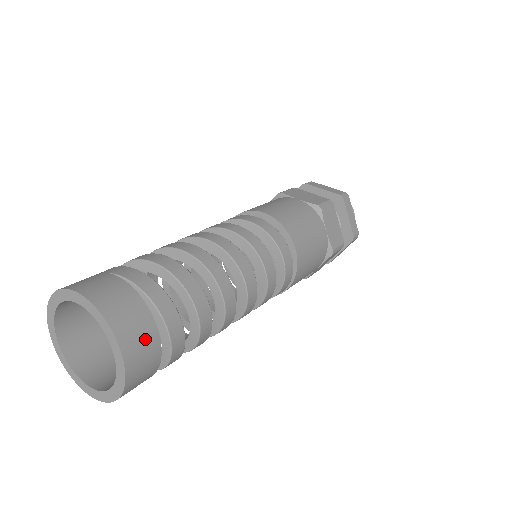
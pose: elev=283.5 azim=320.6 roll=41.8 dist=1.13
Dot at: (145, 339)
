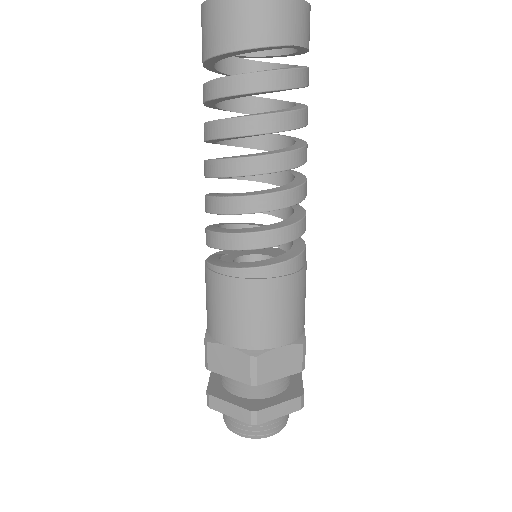
Dot at: occluded
